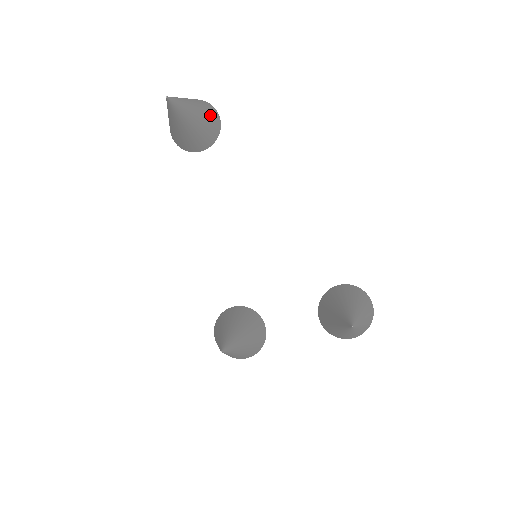
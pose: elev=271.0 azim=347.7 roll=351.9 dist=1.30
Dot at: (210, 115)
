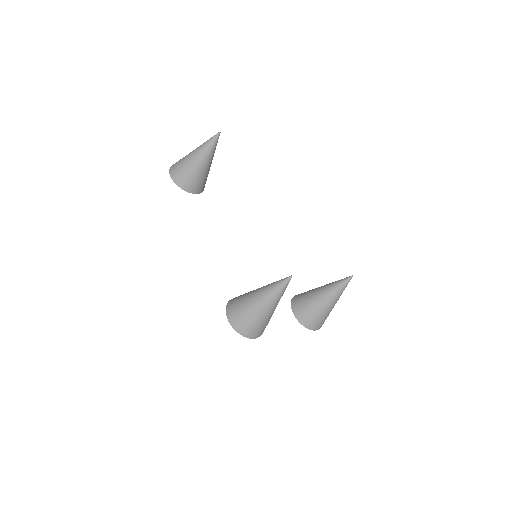
Dot at: occluded
